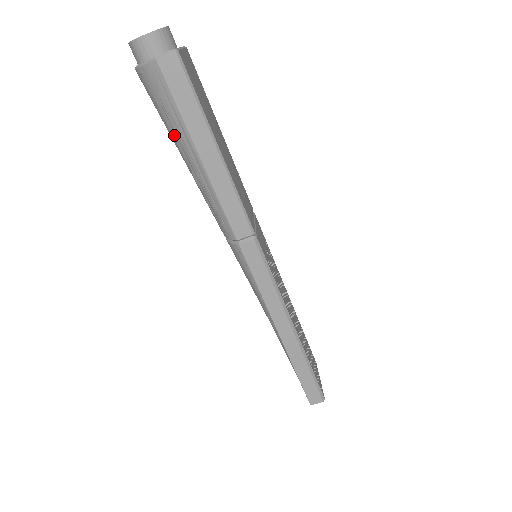
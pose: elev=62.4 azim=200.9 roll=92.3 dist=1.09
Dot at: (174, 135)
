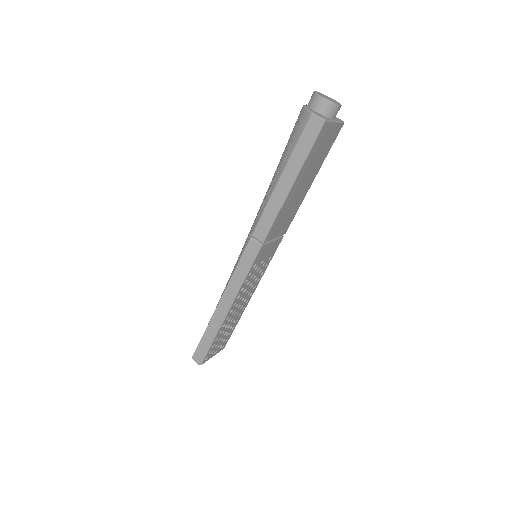
Dot at: (283, 154)
